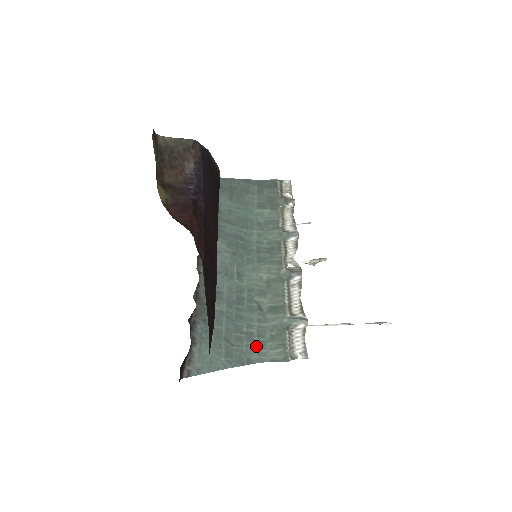
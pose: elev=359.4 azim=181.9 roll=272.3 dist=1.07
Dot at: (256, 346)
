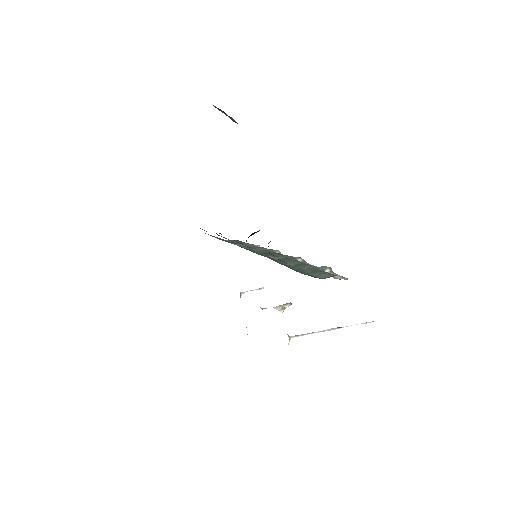
Dot at: (305, 273)
